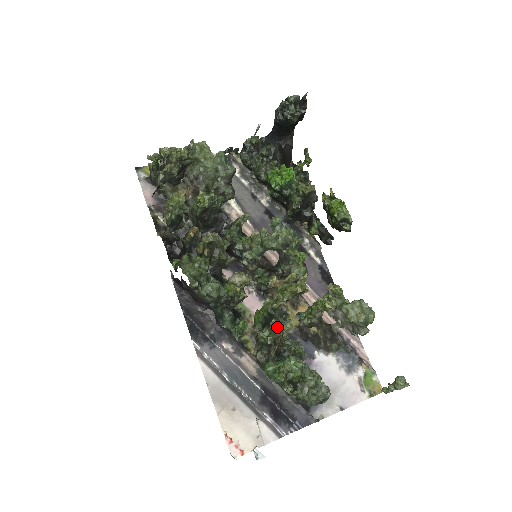
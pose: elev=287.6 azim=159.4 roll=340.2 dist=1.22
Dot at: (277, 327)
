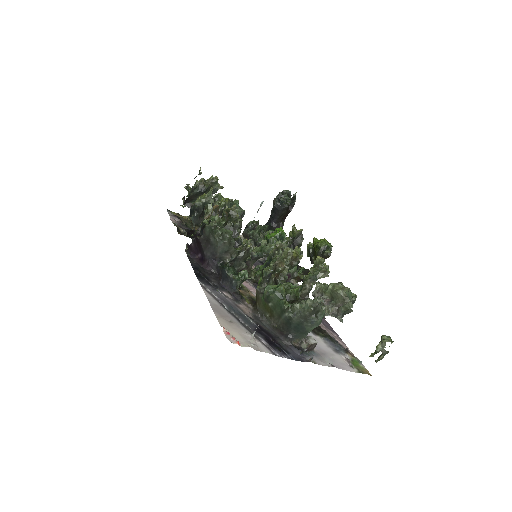
Dot at: (279, 256)
